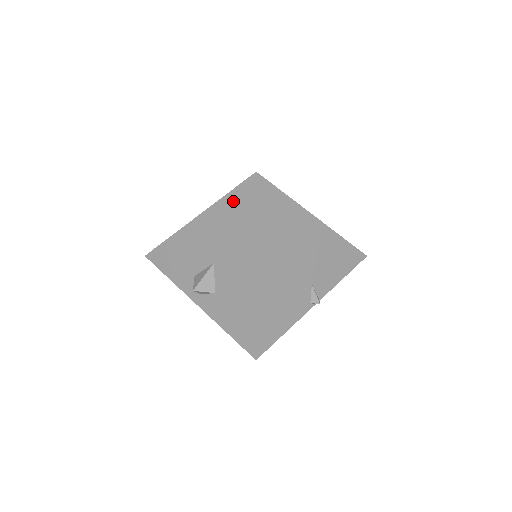
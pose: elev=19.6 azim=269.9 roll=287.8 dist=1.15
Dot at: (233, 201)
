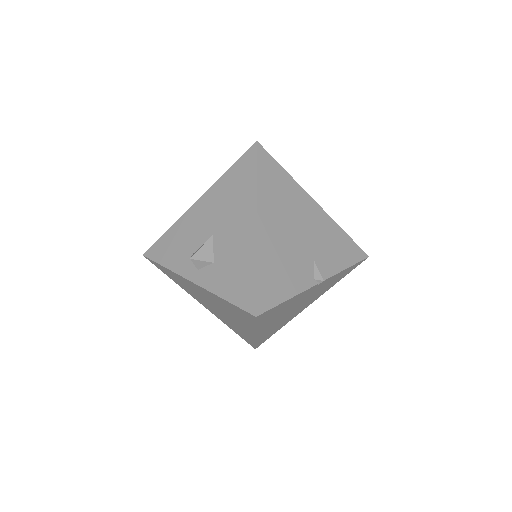
Dot at: (235, 172)
